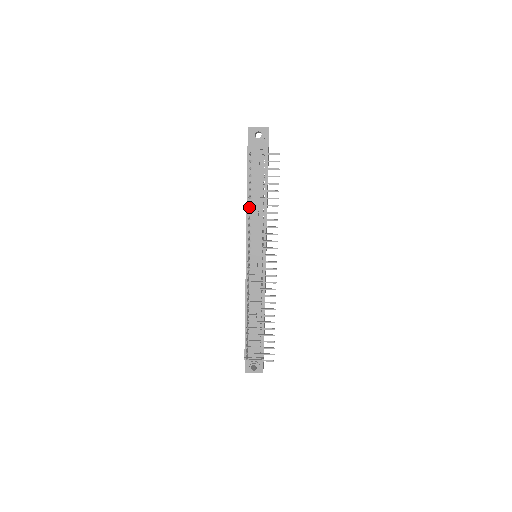
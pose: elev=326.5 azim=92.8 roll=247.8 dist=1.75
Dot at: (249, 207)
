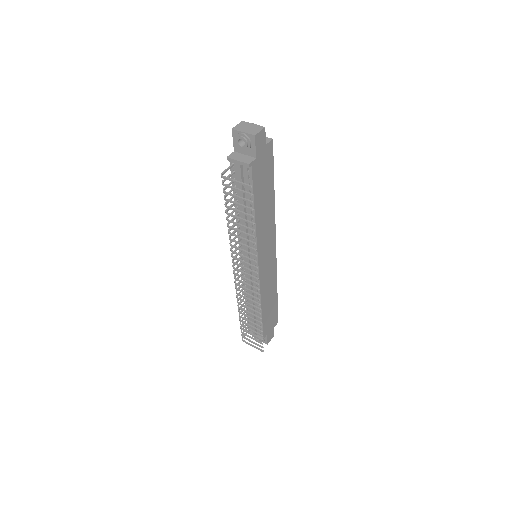
Dot at: occluded
